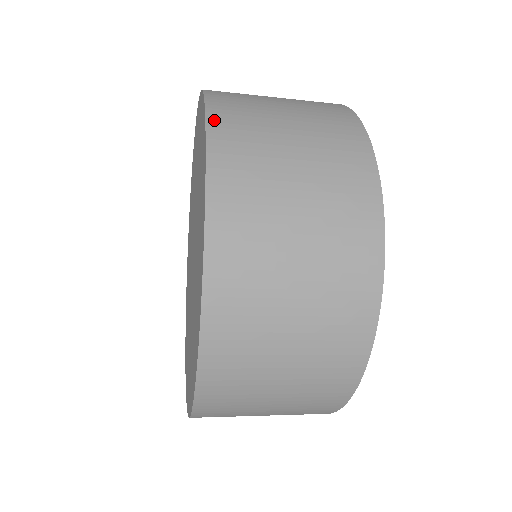
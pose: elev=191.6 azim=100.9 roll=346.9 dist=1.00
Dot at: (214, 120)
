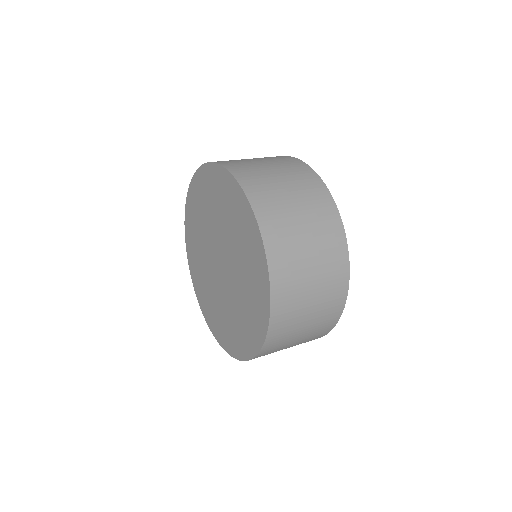
Dot at: (273, 323)
